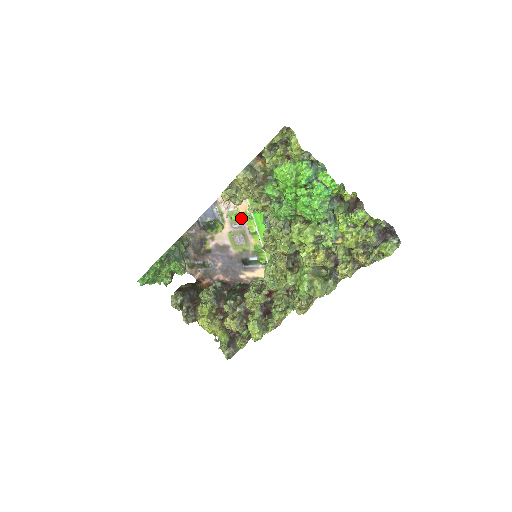
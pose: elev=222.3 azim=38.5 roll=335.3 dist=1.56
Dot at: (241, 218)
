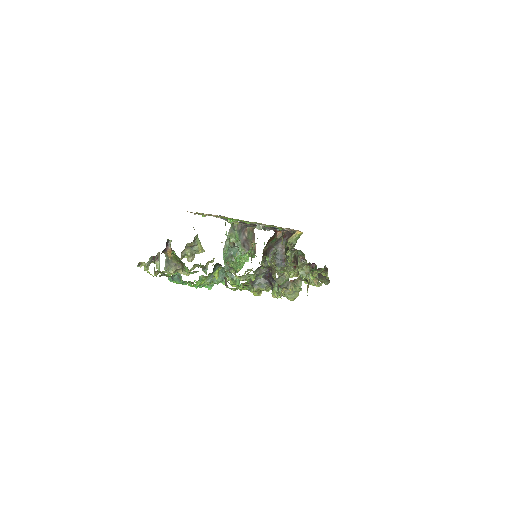
Dot at: occluded
